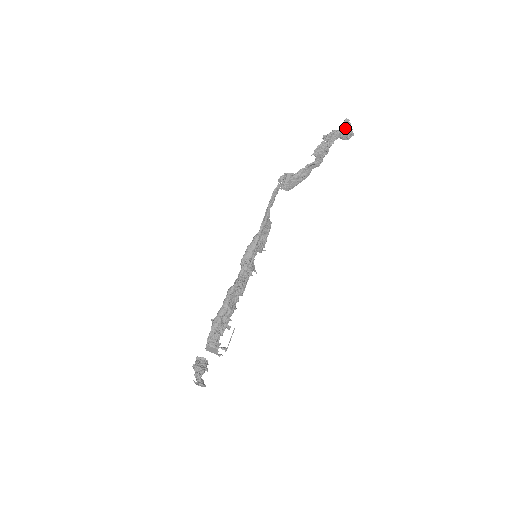
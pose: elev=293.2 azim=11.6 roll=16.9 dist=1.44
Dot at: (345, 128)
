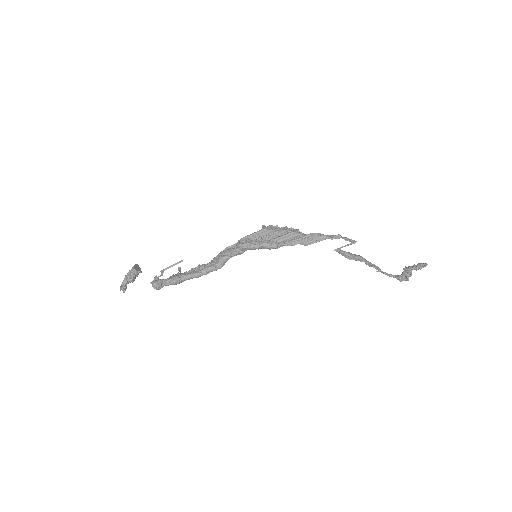
Dot at: (416, 269)
